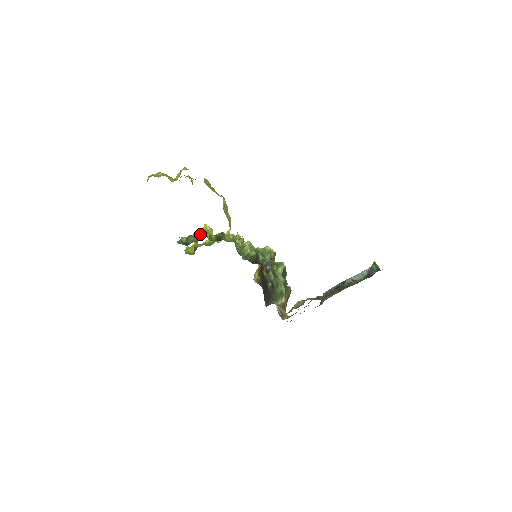
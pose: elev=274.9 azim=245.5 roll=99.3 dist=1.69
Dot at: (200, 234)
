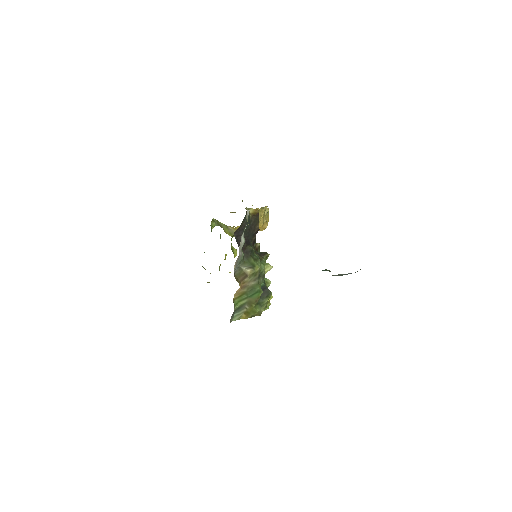
Dot at: occluded
